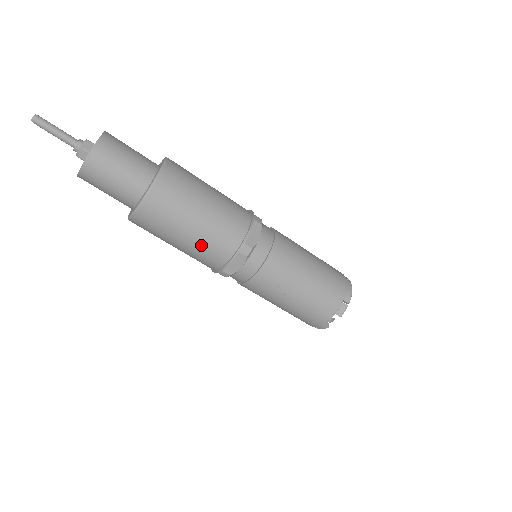
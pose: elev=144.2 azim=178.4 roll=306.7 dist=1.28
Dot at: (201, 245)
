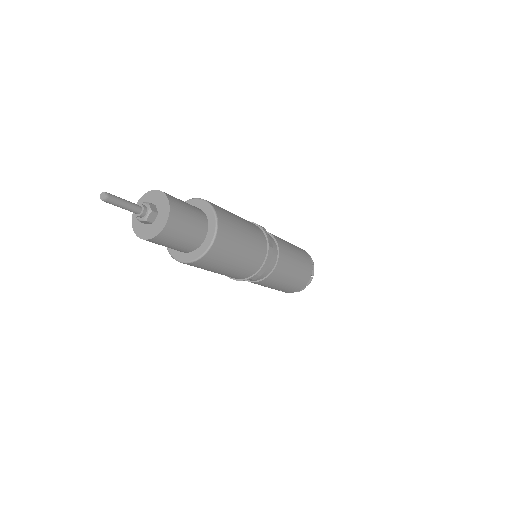
Dot at: (224, 274)
